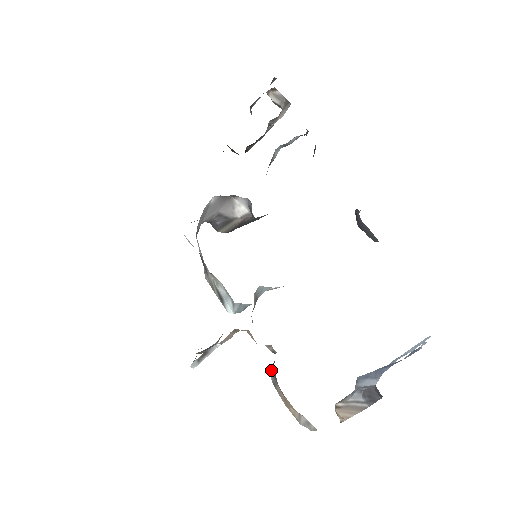
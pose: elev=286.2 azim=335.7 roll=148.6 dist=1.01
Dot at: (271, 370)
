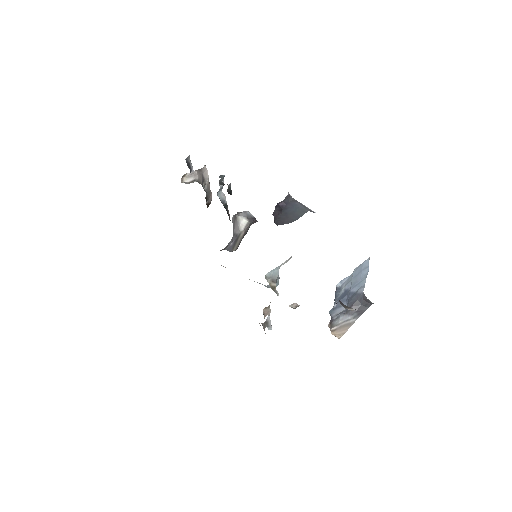
Dot at: occluded
